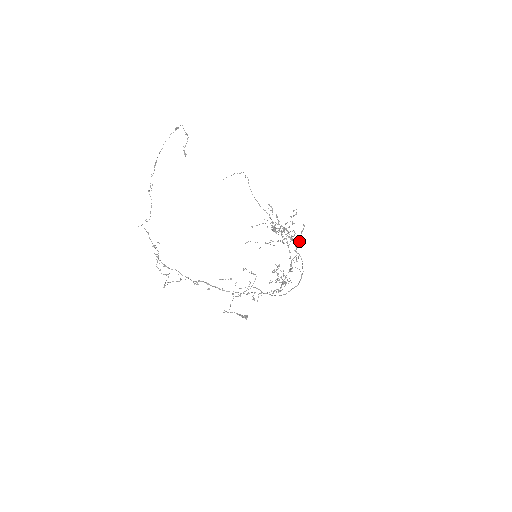
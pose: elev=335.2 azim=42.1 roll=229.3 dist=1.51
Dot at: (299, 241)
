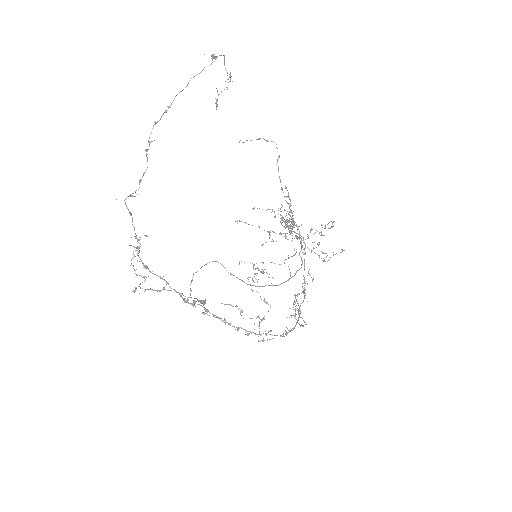
Dot at: (323, 260)
